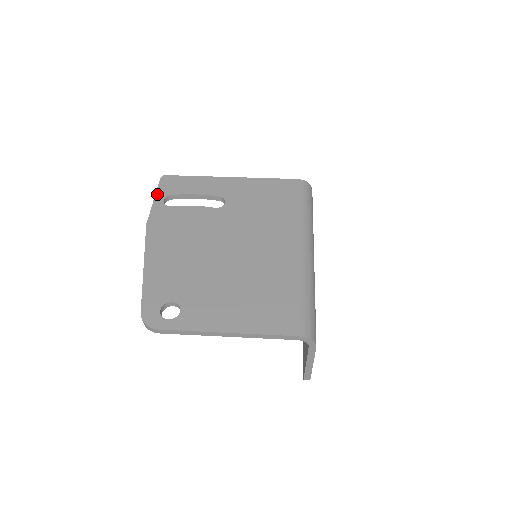
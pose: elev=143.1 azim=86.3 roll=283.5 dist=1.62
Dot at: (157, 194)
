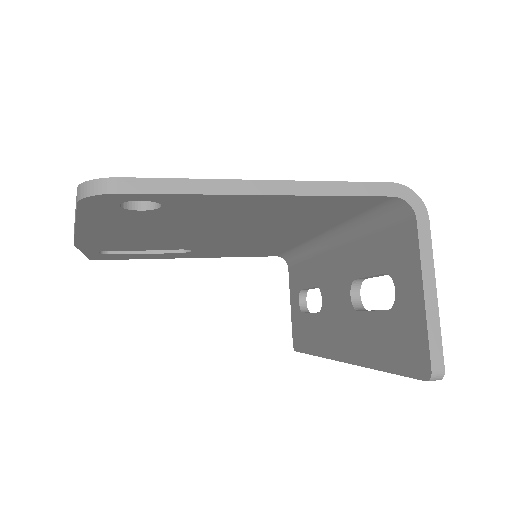
Dot at: occluded
